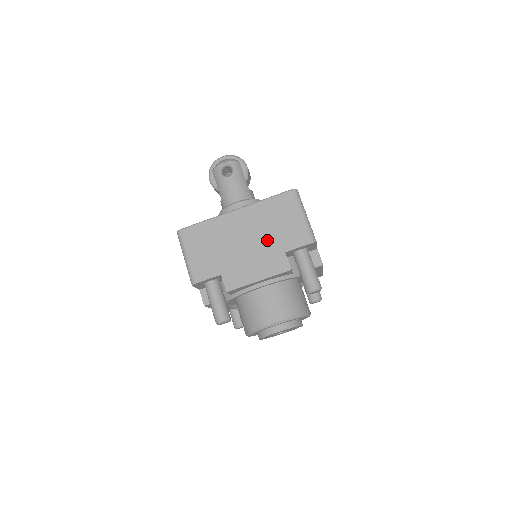
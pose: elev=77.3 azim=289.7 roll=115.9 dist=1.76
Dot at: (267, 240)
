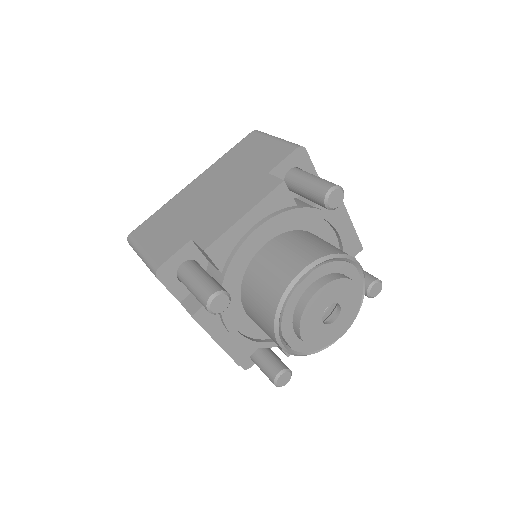
Dot at: (240, 178)
